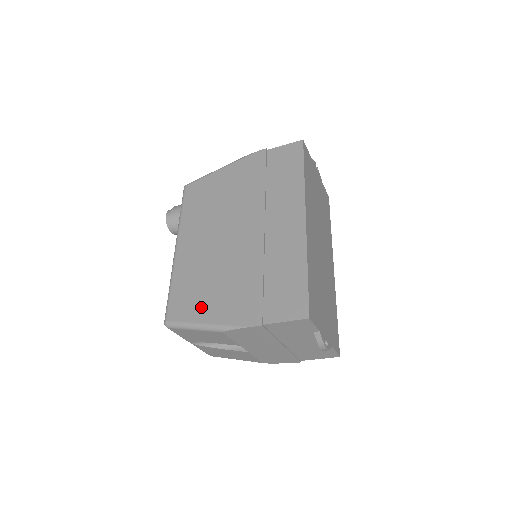
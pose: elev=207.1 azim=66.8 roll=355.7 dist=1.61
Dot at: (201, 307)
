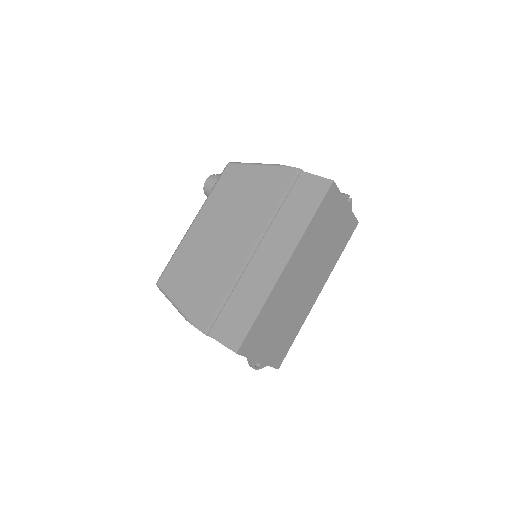
Dot at: (181, 289)
